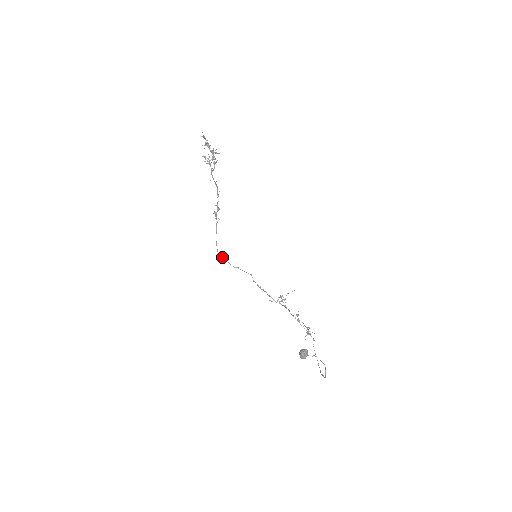
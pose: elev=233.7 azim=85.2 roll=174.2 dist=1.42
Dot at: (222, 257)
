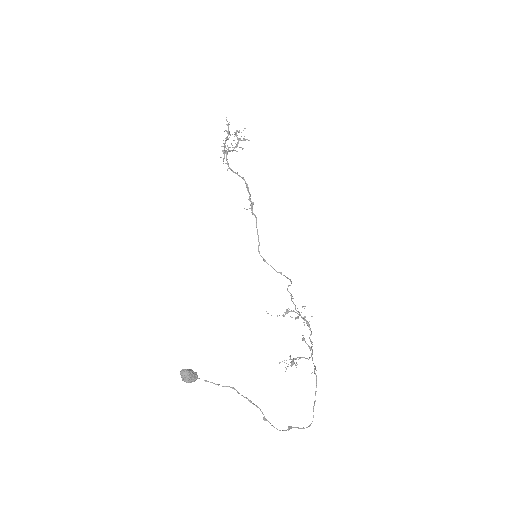
Dot at: (263, 259)
